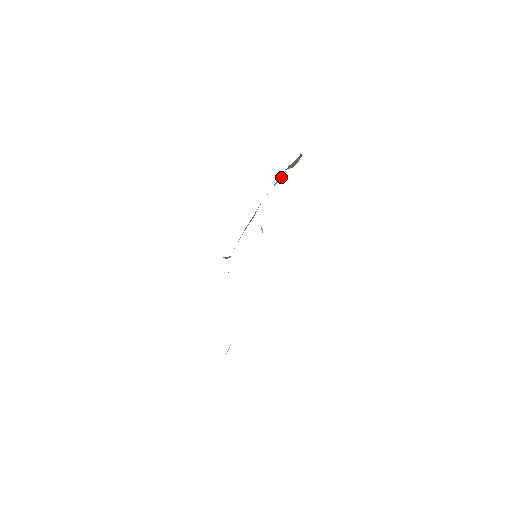
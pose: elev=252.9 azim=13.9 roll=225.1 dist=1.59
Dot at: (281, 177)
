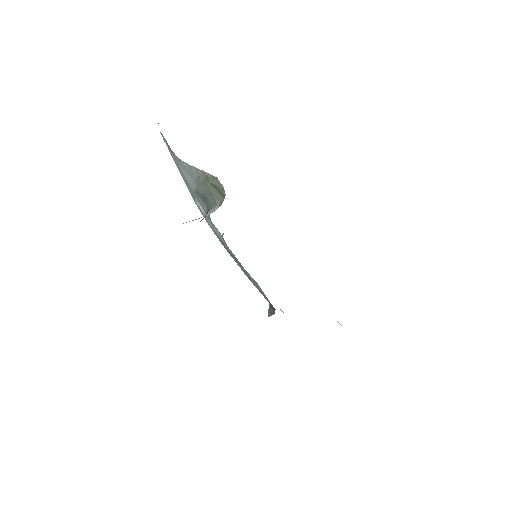
Dot at: (196, 201)
